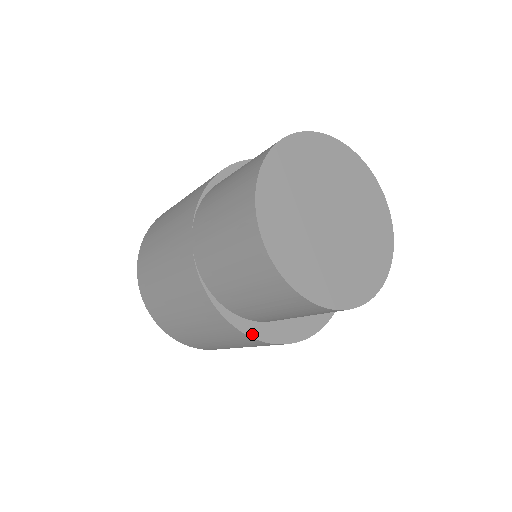
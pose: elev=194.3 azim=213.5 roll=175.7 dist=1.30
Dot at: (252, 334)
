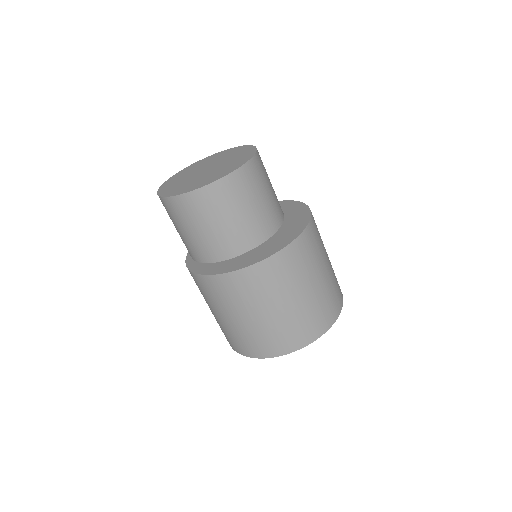
Dot at: (189, 267)
